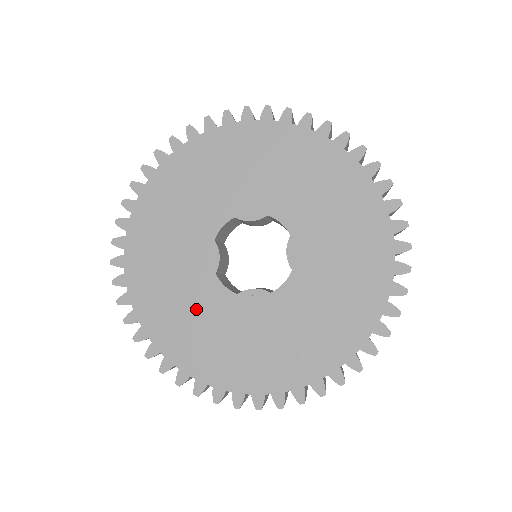
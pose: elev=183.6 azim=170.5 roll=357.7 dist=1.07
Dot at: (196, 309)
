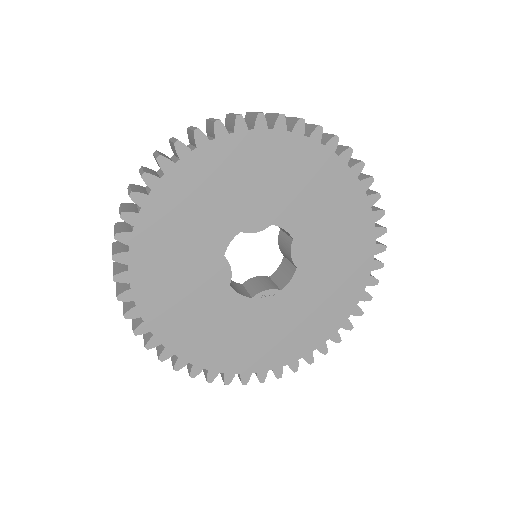
Dot at: (216, 319)
